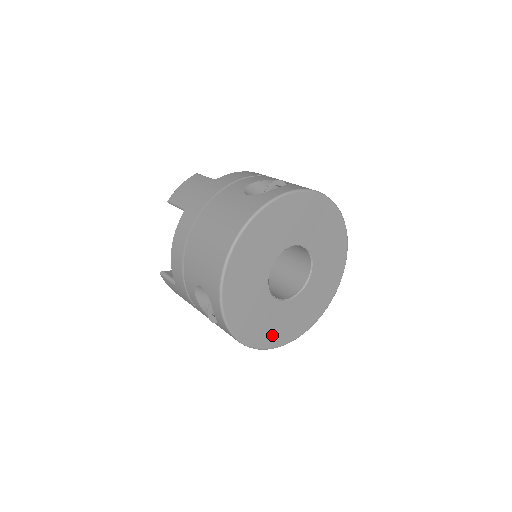
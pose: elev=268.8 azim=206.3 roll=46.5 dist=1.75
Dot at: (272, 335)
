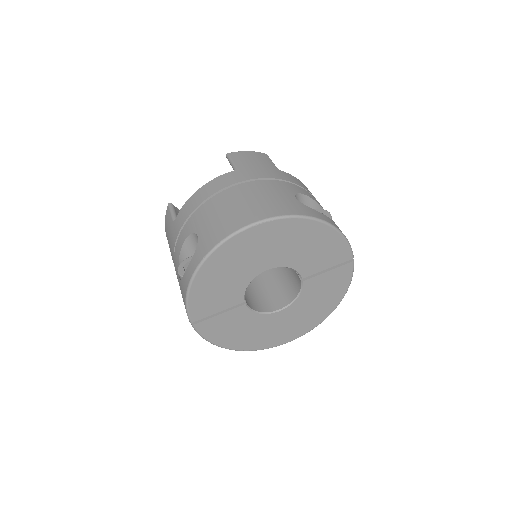
Dot at: (215, 327)
